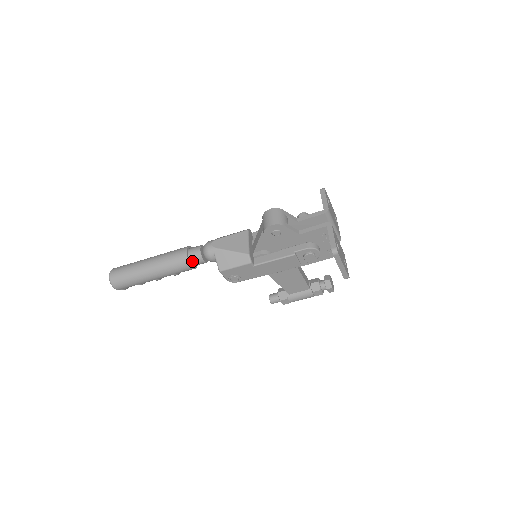
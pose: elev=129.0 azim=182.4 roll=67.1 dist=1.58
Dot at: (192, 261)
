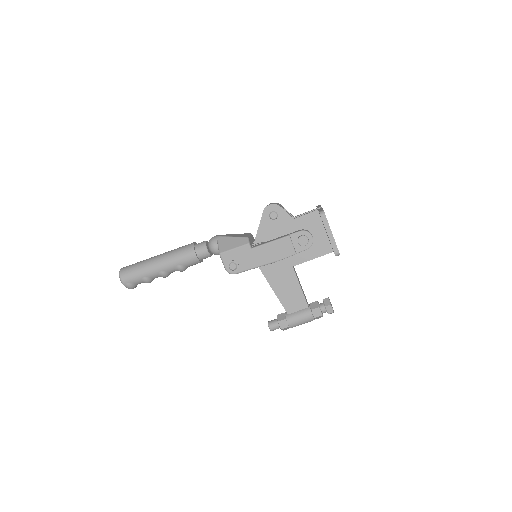
Dot at: (197, 250)
